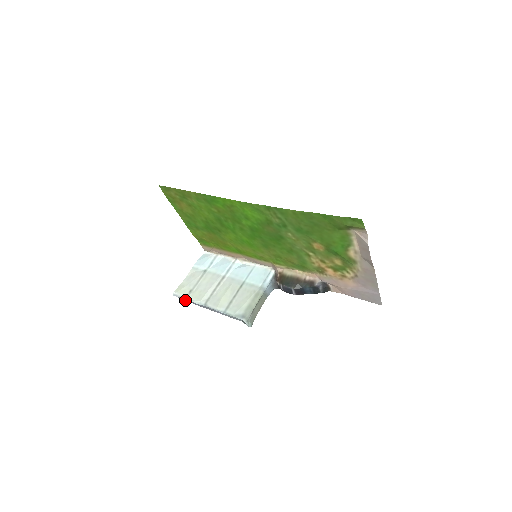
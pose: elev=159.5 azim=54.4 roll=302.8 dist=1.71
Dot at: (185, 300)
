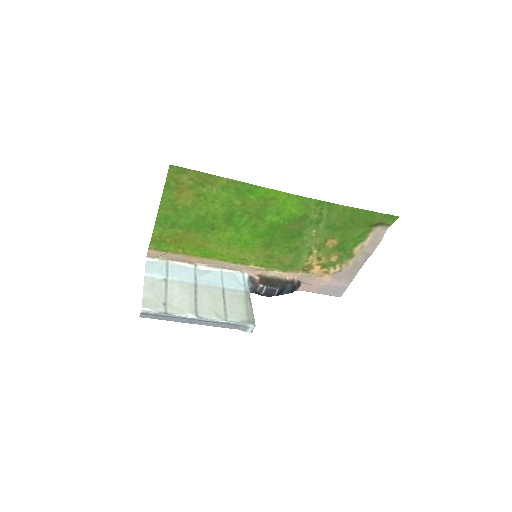
Dot at: (152, 317)
